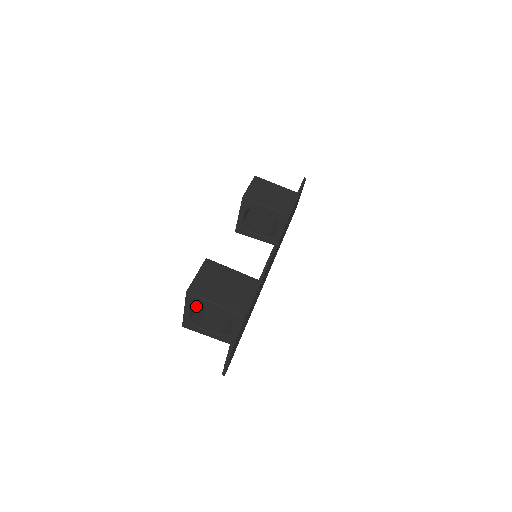
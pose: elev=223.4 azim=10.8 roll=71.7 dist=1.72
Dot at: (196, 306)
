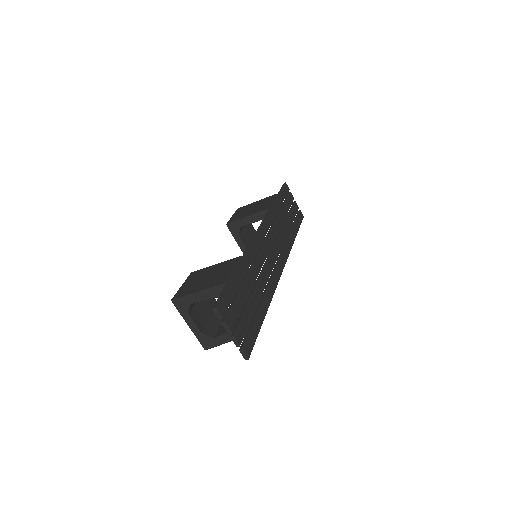
Dot at: (207, 322)
